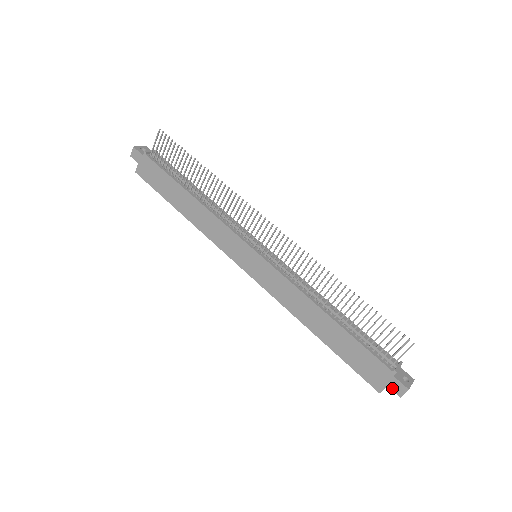
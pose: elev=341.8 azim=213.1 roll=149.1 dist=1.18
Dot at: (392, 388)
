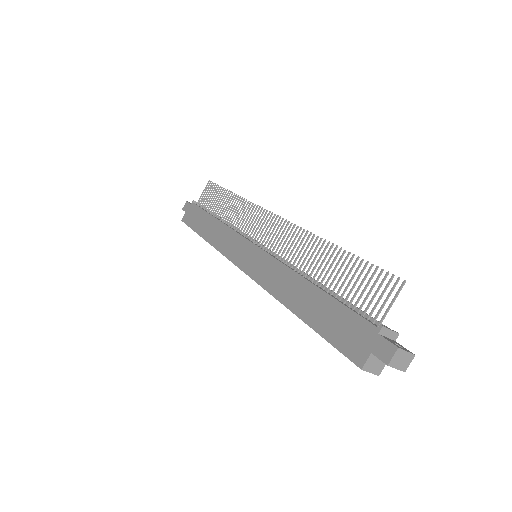
Dot at: (377, 354)
